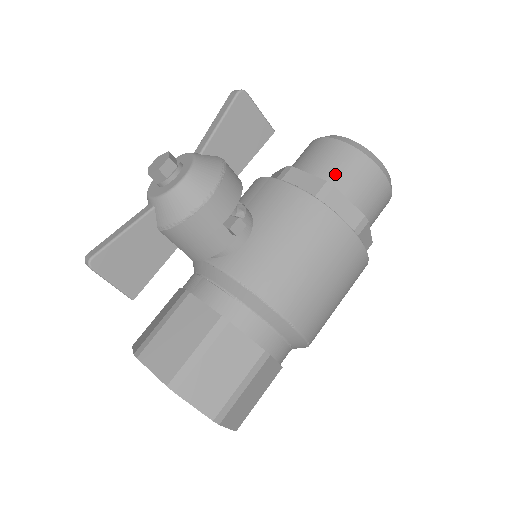
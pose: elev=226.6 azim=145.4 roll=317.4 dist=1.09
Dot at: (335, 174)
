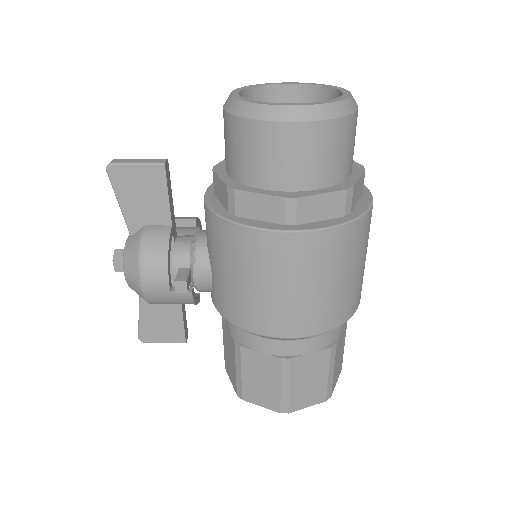
Dot at: (238, 163)
